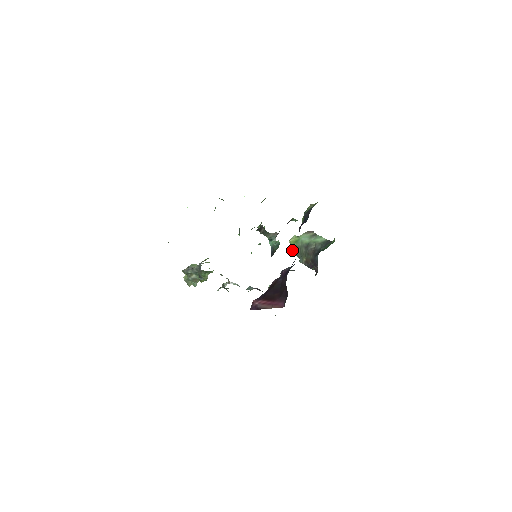
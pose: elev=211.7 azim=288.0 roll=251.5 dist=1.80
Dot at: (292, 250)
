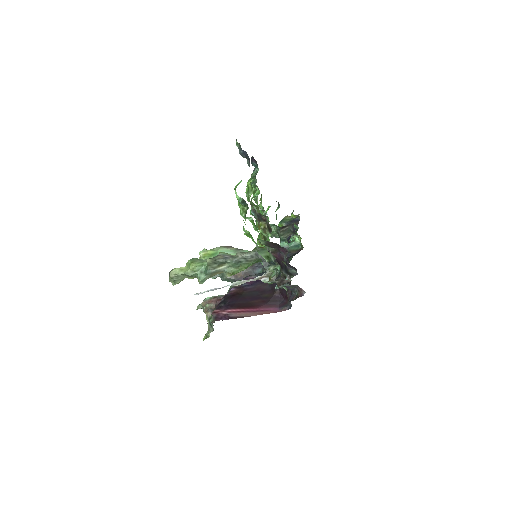
Dot at: occluded
